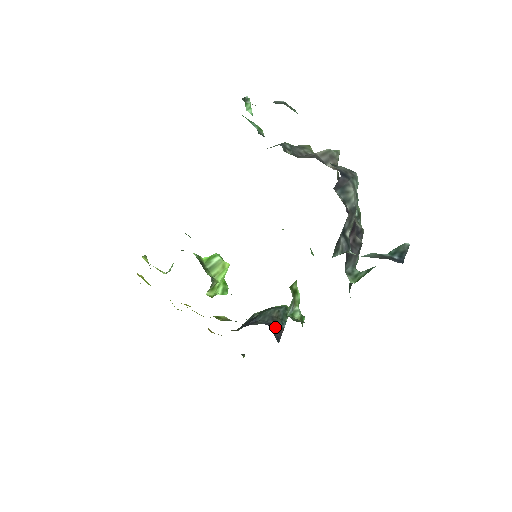
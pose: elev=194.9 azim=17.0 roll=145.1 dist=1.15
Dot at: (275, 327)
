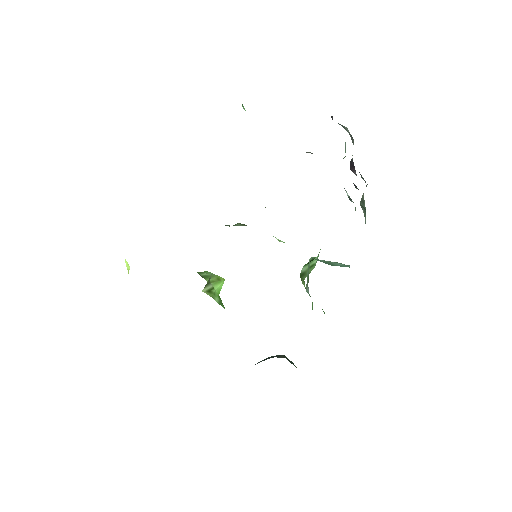
Dot at: occluded
